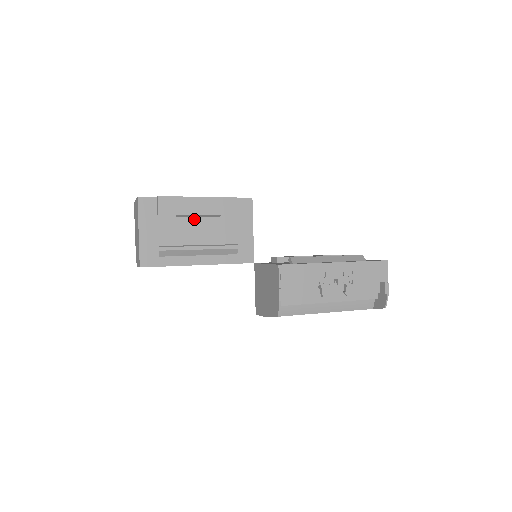
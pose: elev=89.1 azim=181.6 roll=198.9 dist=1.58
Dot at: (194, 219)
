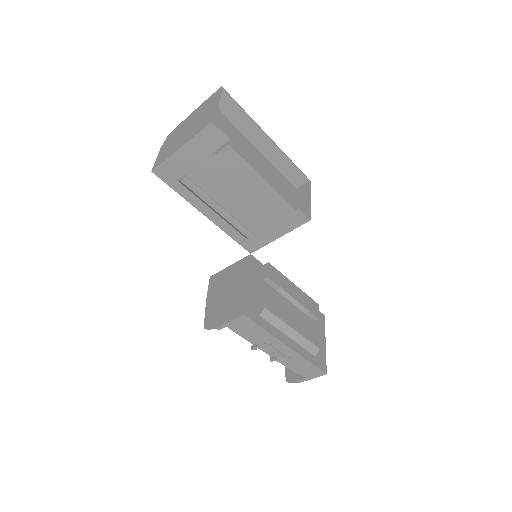
Dot at: (242, 186)
